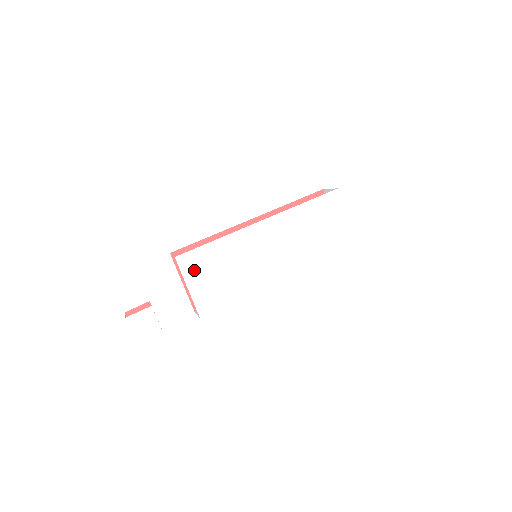
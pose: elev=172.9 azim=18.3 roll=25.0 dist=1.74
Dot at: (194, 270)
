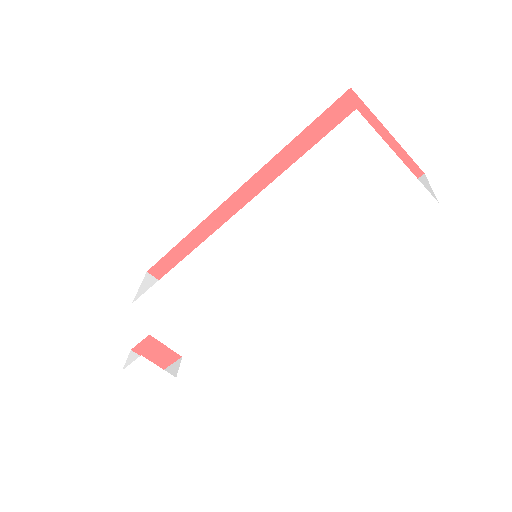
Dot at: (166, 311)
